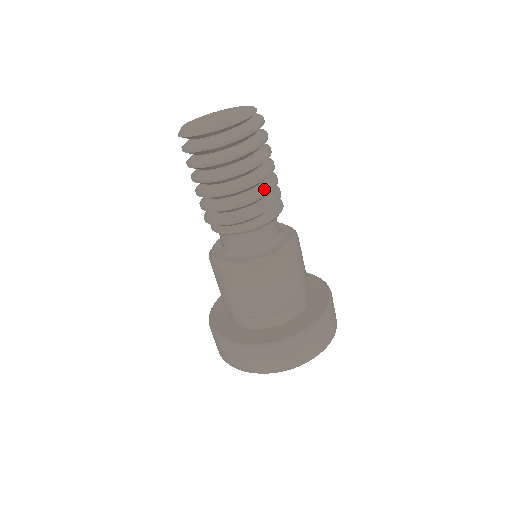
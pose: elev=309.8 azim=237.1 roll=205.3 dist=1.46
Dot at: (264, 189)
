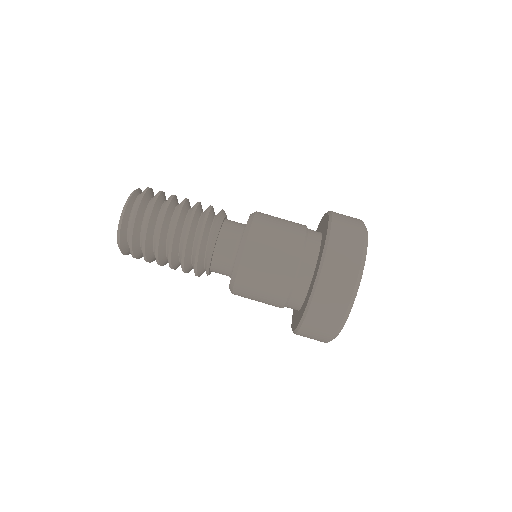
Dot at: (193, 206)
